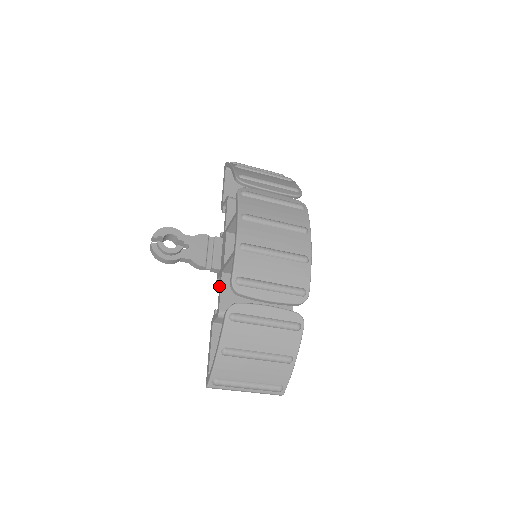
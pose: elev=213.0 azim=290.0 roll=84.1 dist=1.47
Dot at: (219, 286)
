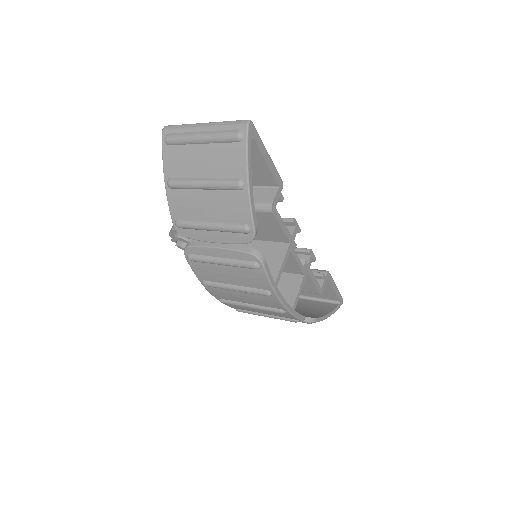
Dot at: occluded
